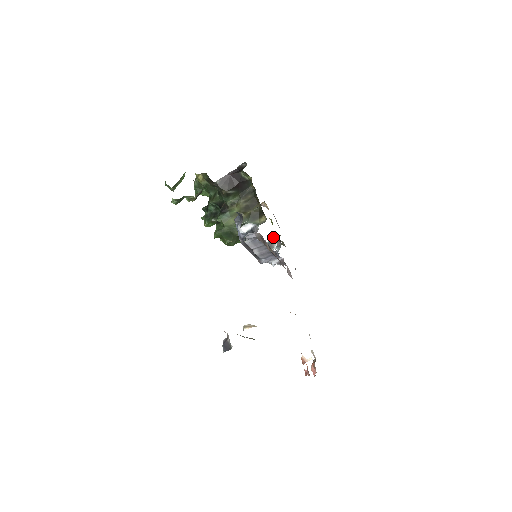
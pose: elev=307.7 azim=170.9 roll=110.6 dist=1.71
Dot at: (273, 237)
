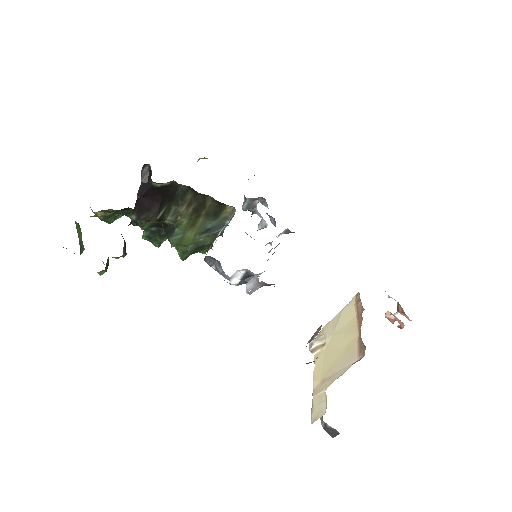
Dot at: (248, 198)
